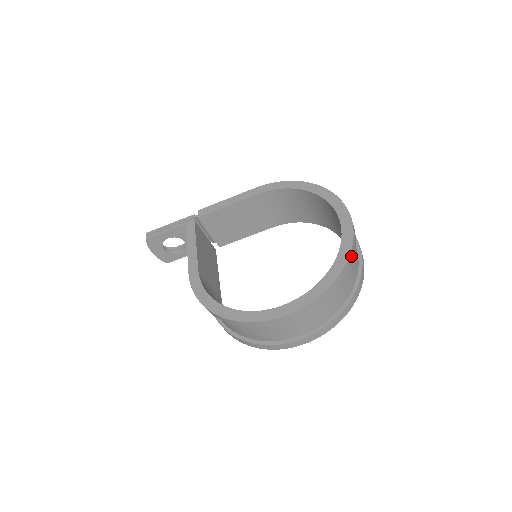
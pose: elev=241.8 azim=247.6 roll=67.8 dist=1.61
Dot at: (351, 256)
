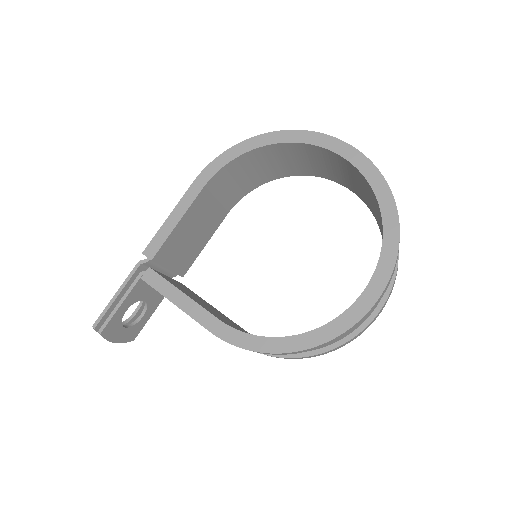
Dot at: (385, 183)
